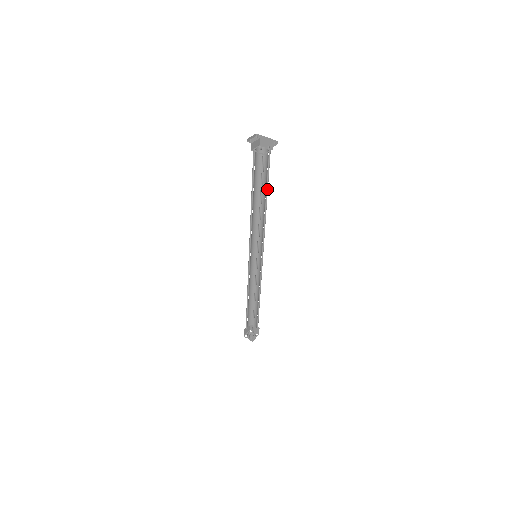
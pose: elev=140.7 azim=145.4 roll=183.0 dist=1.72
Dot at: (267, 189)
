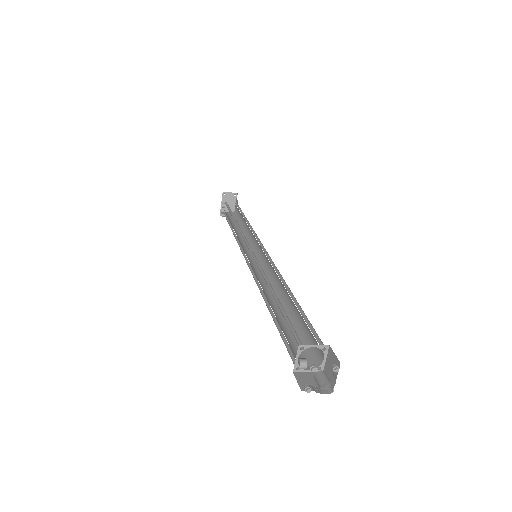
Dot at: (244, 216)
